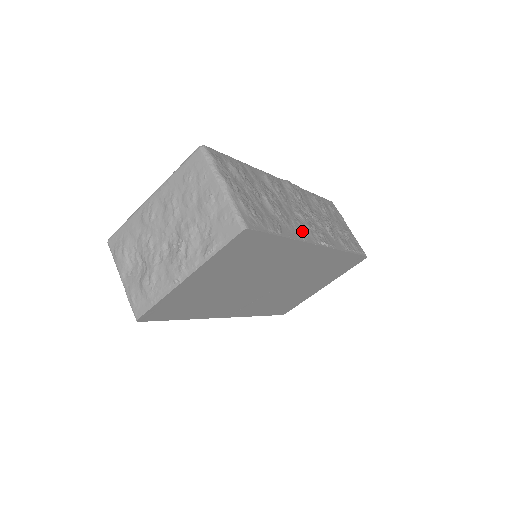
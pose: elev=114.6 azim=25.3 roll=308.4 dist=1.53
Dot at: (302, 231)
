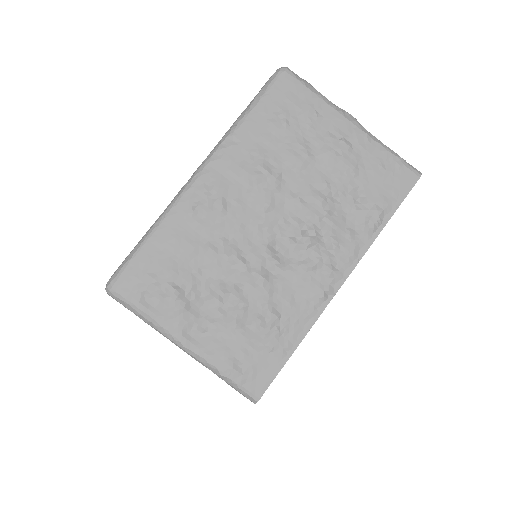
Dot at: occluded
